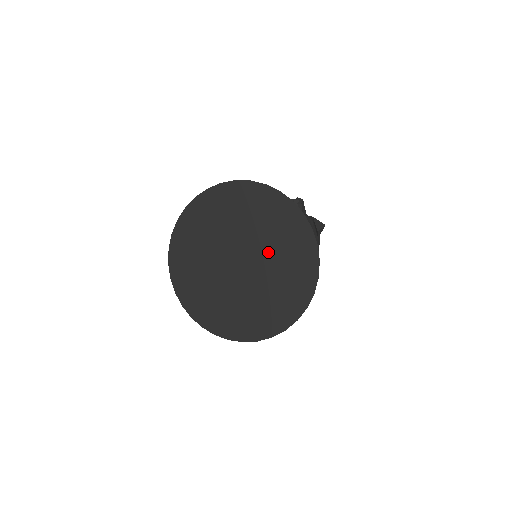
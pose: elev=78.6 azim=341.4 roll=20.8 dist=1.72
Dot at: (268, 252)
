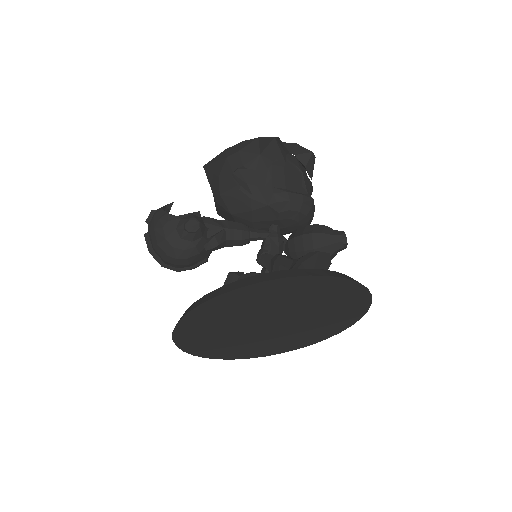
Dot at: (308, 324)
